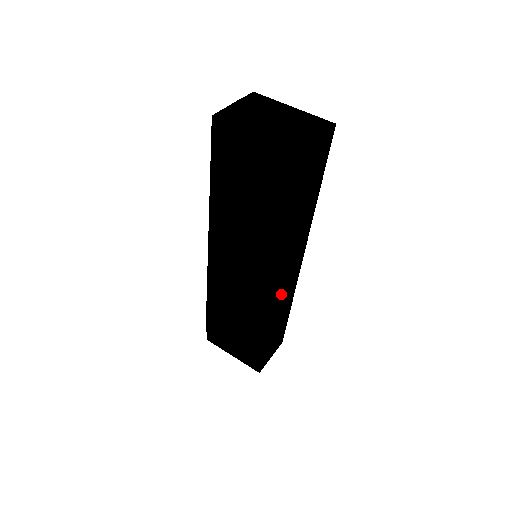
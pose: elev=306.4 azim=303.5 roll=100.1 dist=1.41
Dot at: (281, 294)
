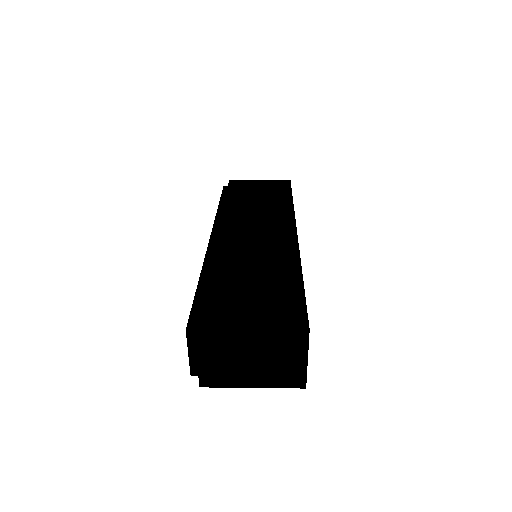
Dot at: occluded
